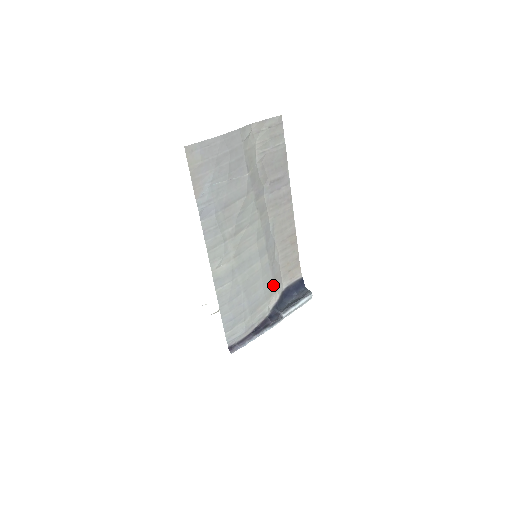
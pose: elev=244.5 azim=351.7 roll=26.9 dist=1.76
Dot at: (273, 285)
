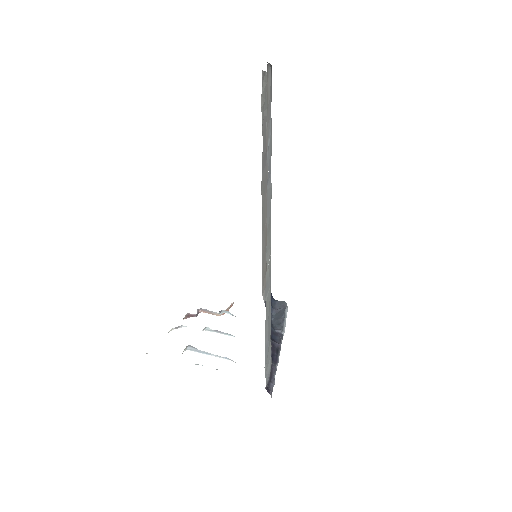
Dot at: occluded
